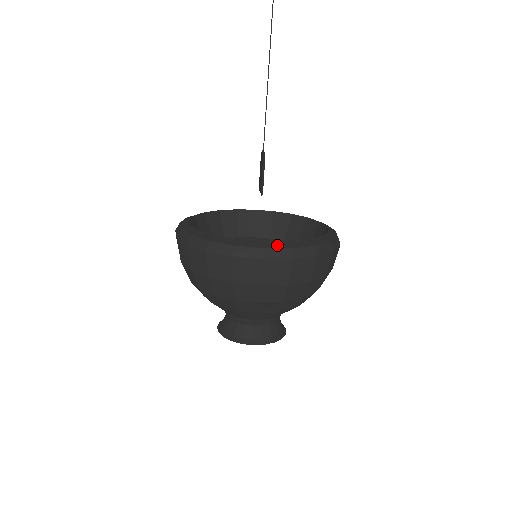
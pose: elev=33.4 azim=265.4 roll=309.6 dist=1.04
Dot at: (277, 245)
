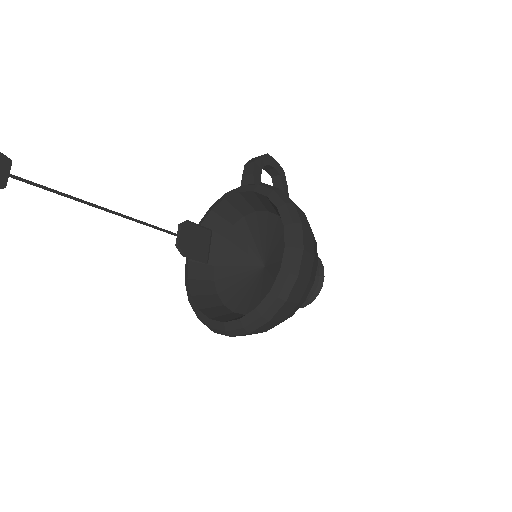
Dot at: (233, 326)
